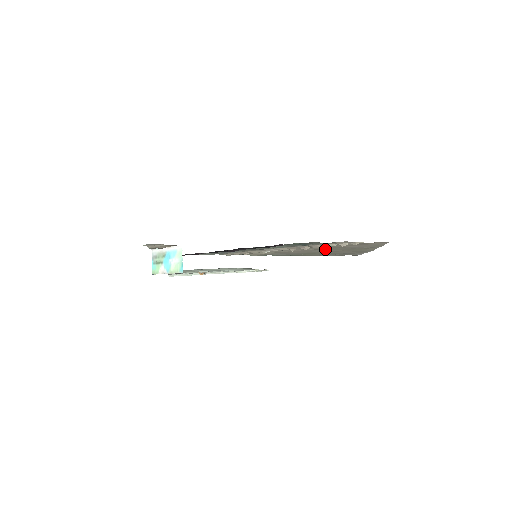
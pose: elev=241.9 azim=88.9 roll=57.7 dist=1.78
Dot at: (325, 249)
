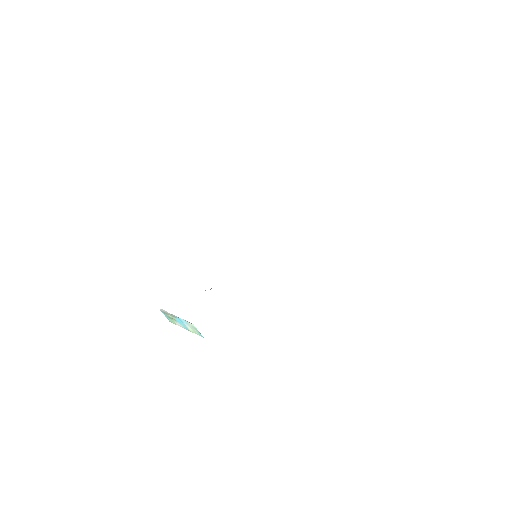
Dot at: occluded
